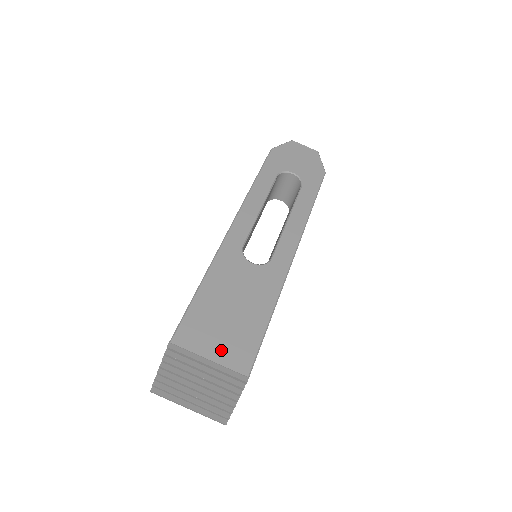
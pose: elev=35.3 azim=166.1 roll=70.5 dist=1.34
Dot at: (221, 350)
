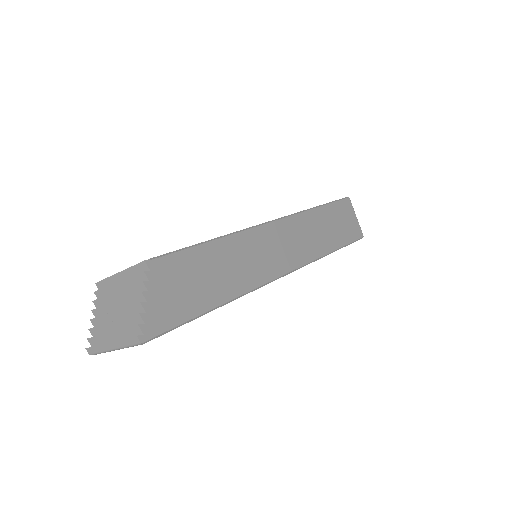
Dot at: occluded
